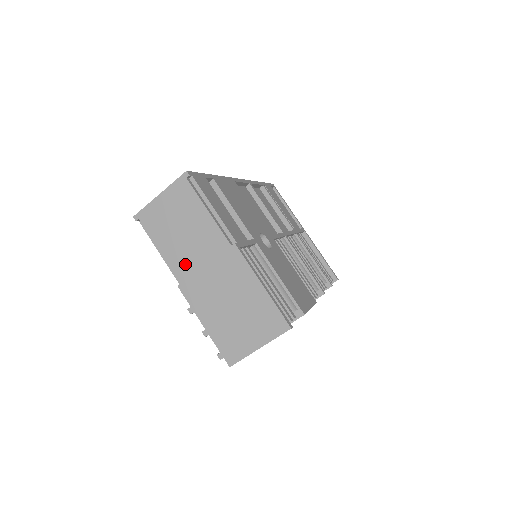
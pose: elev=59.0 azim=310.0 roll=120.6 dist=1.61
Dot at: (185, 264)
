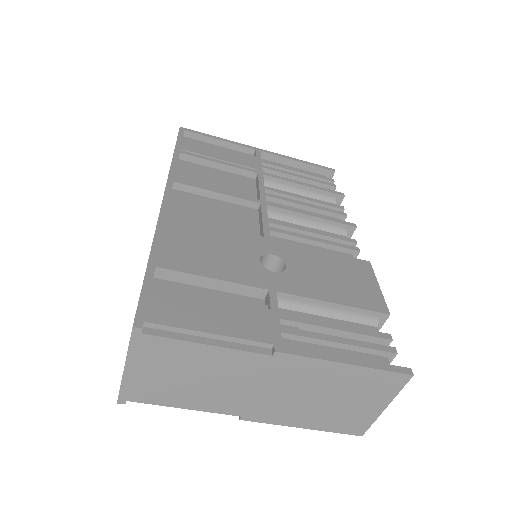
Dot at: (229, 401)
